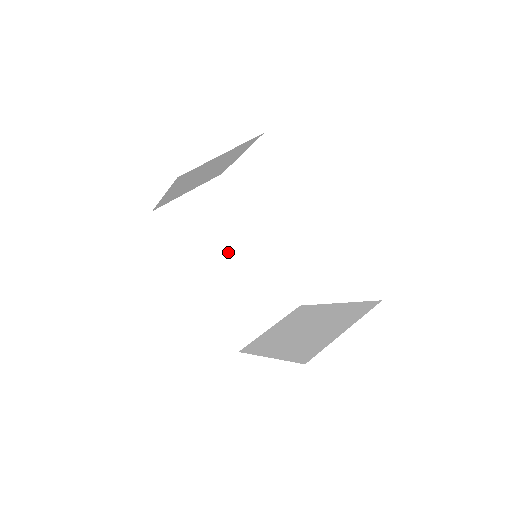
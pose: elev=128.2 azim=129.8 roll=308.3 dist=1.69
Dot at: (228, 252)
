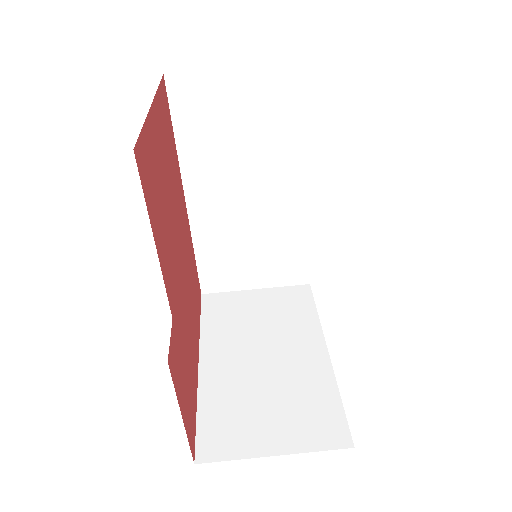
Dot at: (253, 184)
